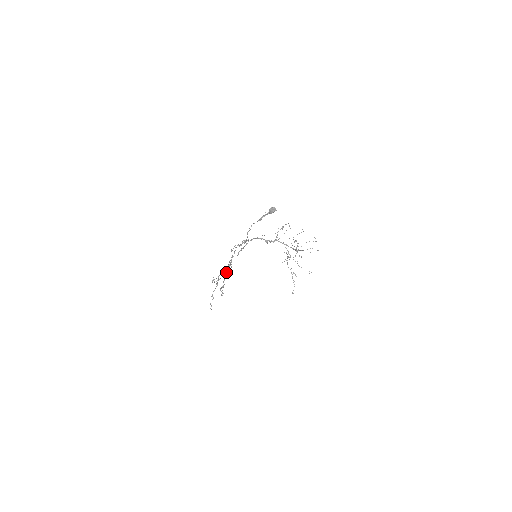
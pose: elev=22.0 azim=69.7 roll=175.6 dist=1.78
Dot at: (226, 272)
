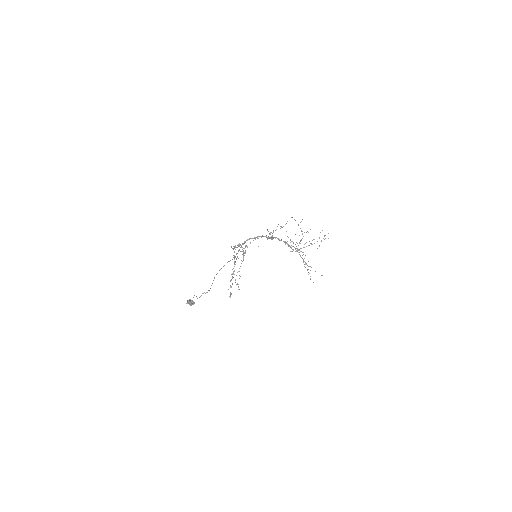
Dot at: occluded
